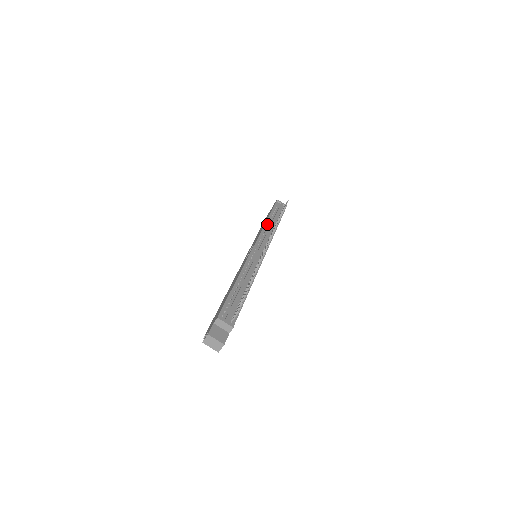
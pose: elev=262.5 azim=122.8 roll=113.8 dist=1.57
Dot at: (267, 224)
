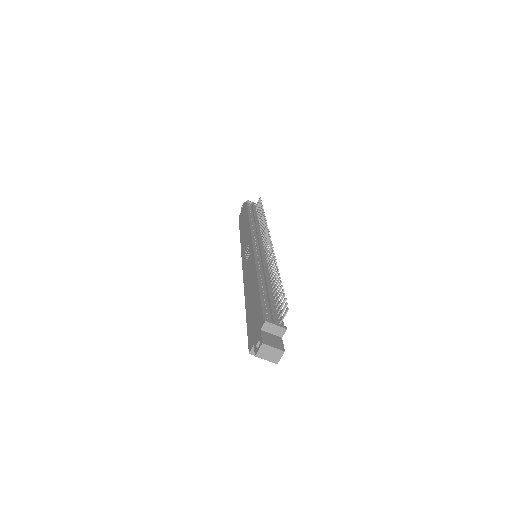
Dot at: (251, 223)
